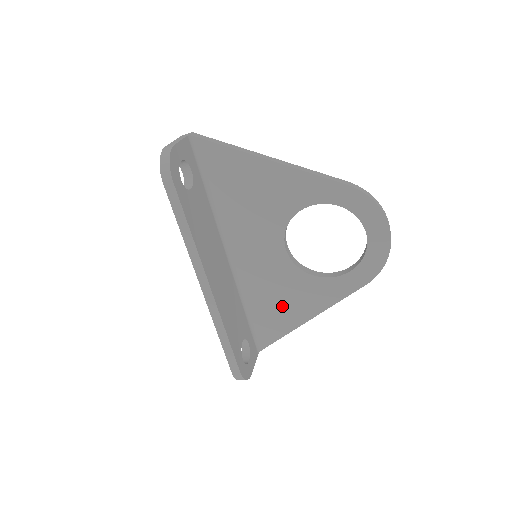
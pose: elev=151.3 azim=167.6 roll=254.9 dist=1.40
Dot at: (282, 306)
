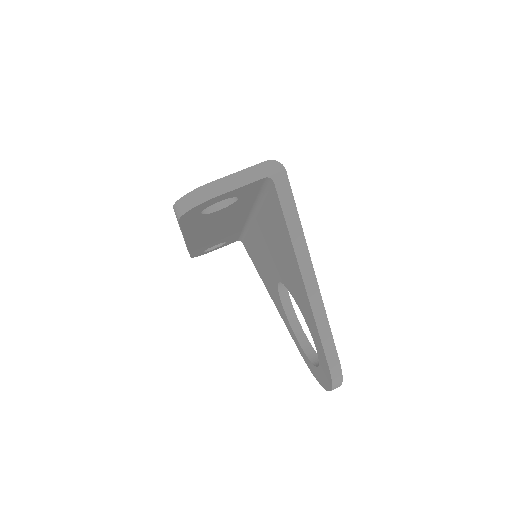
Dot at: (261, 268)
